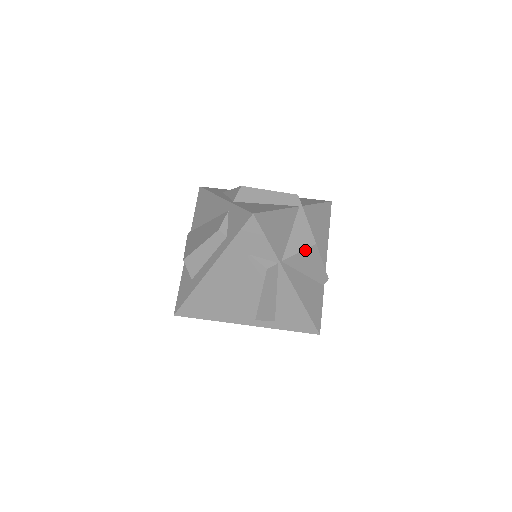
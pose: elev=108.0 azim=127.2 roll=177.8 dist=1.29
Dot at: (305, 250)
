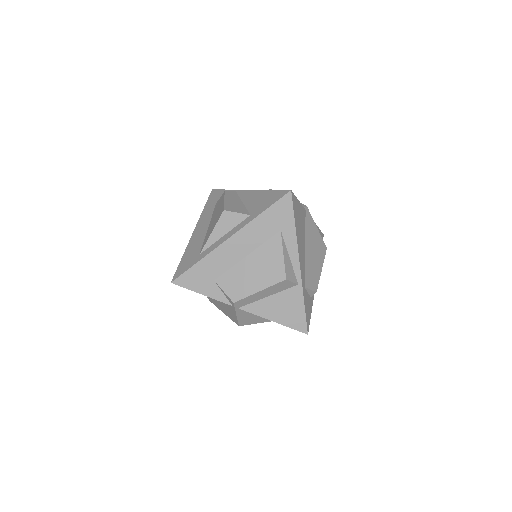
Dot at: occluded
